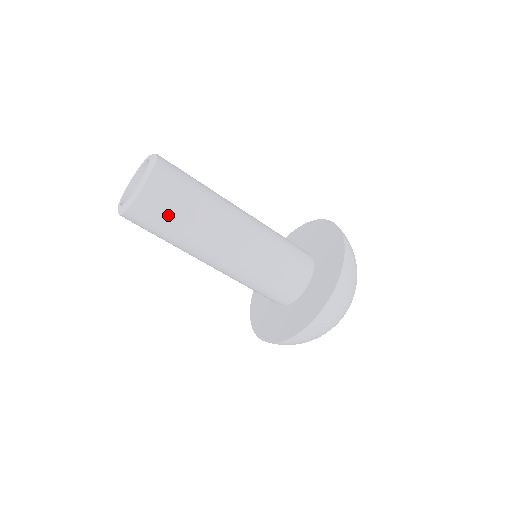
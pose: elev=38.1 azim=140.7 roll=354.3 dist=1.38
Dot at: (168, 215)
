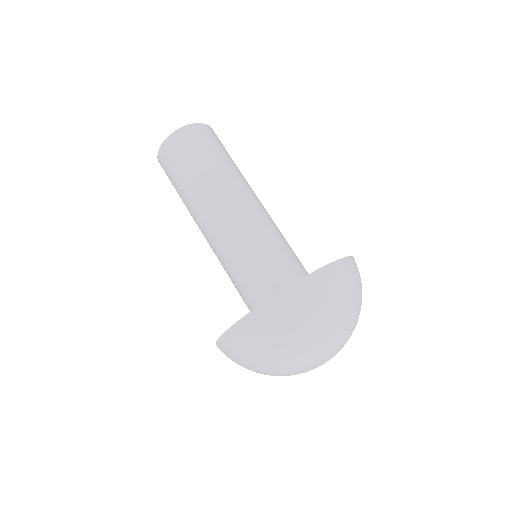
Dot at: (203, 150)
